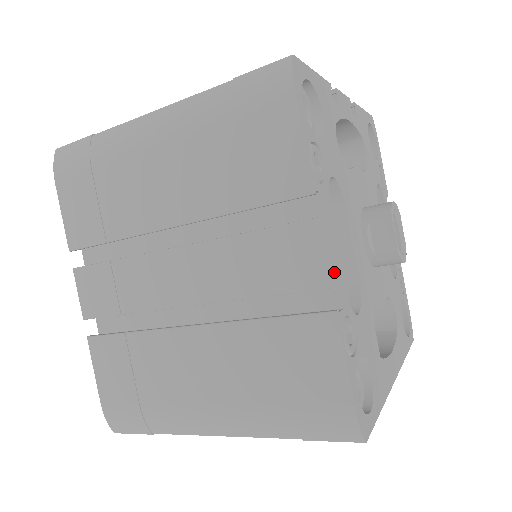
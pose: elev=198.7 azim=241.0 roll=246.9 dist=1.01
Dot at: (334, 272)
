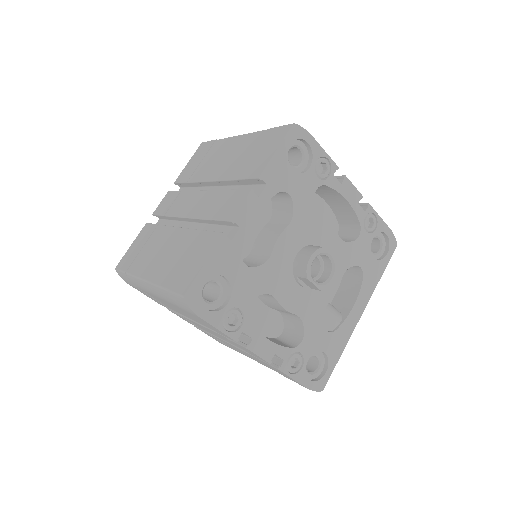
Dot at: (270, 354)
